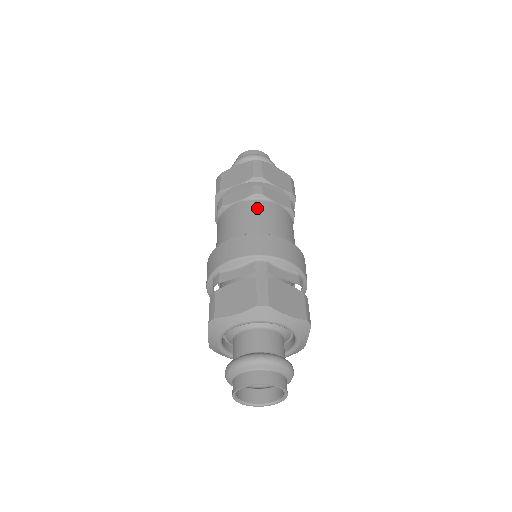
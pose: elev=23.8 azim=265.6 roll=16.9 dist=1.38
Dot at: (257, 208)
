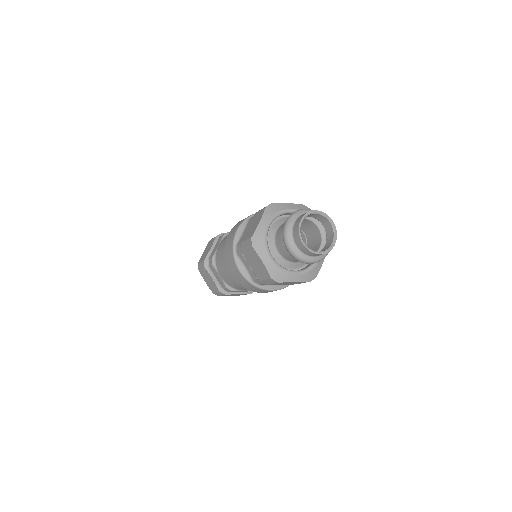
Dot at: occluded
